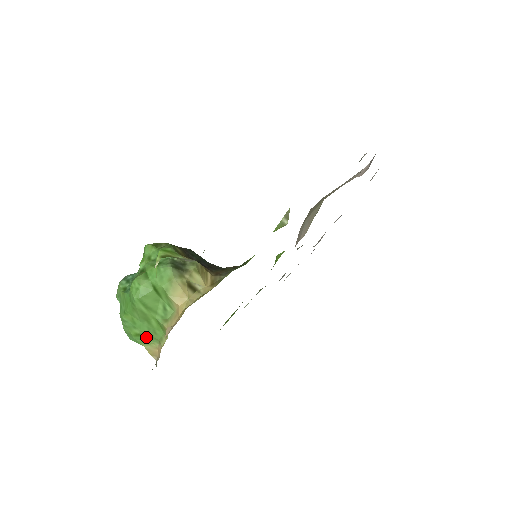
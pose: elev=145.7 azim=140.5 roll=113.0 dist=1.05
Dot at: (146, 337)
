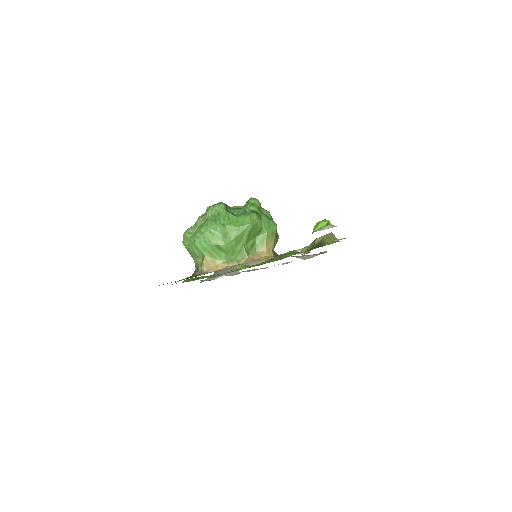
Dot at: (220, 251)
